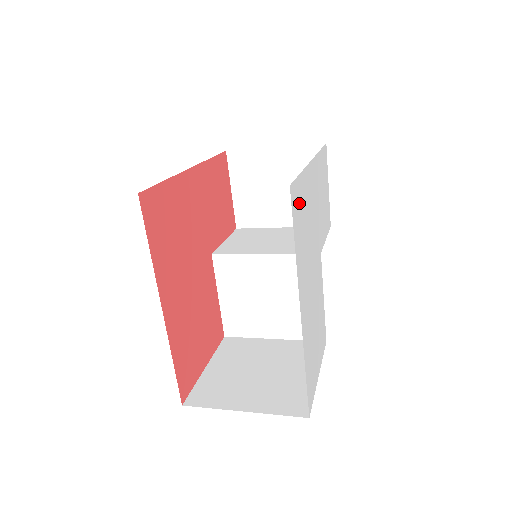
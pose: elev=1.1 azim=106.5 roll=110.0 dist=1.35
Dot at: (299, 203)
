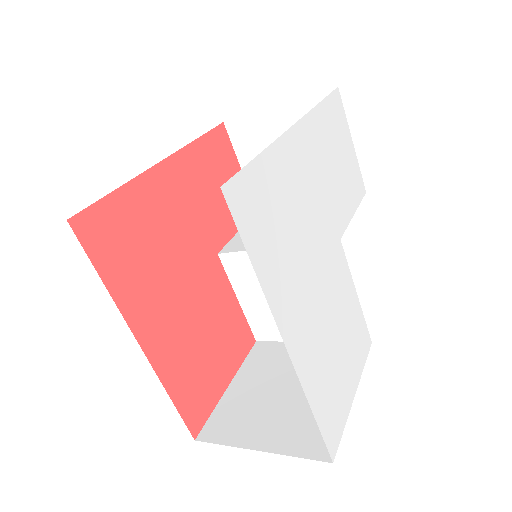
Dot at: (259, 200)
